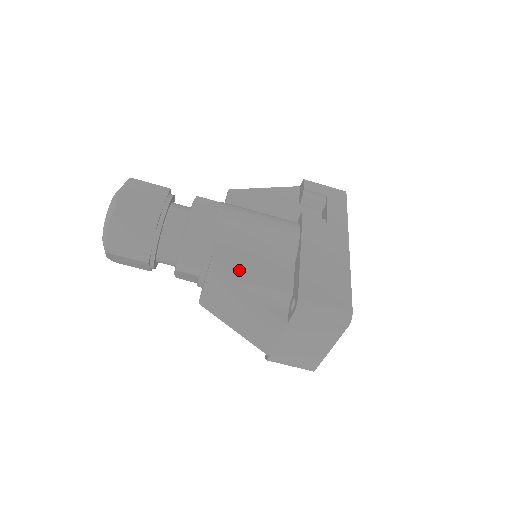
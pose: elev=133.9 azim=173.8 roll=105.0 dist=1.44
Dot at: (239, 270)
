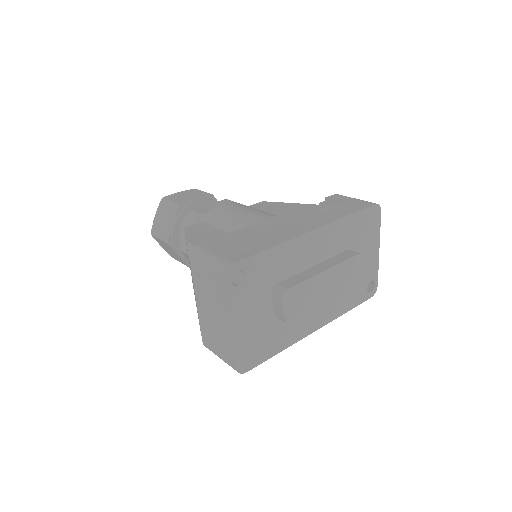
Dot at: (194, 236)
